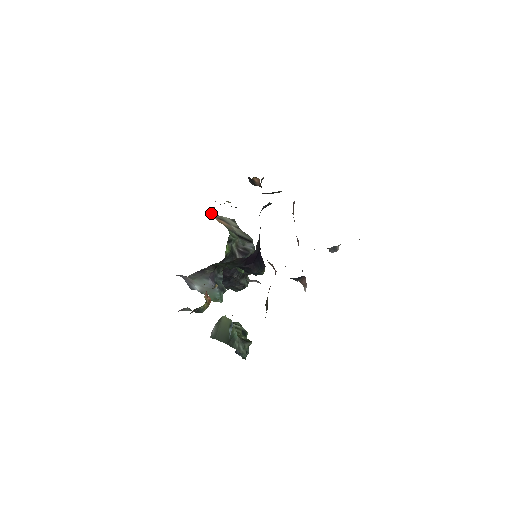
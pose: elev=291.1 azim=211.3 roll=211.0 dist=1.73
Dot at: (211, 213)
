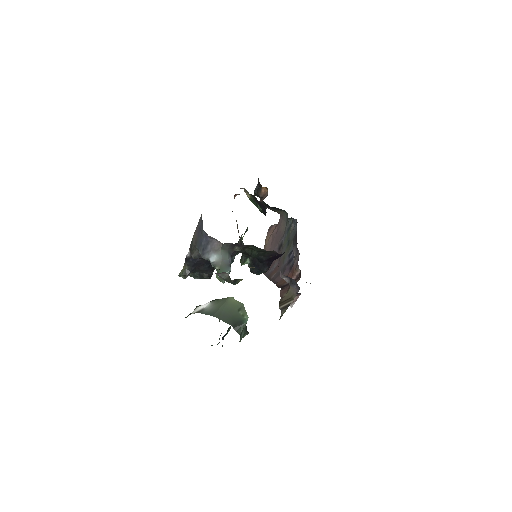
Dot at: (235, 196)
